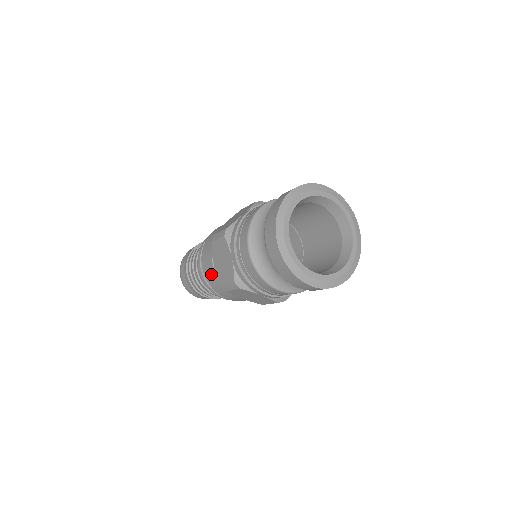
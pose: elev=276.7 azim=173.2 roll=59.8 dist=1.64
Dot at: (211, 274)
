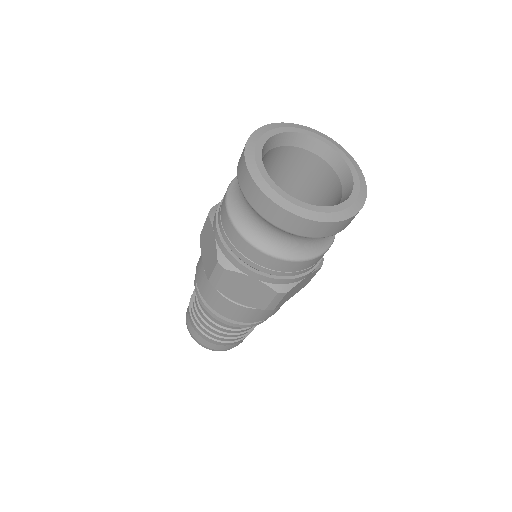
Dot at: (202, 280)
